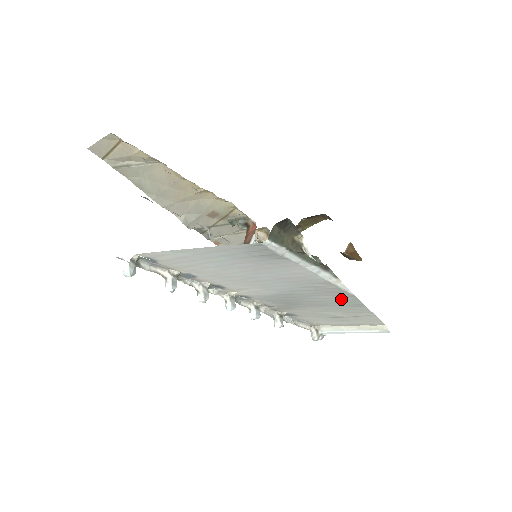
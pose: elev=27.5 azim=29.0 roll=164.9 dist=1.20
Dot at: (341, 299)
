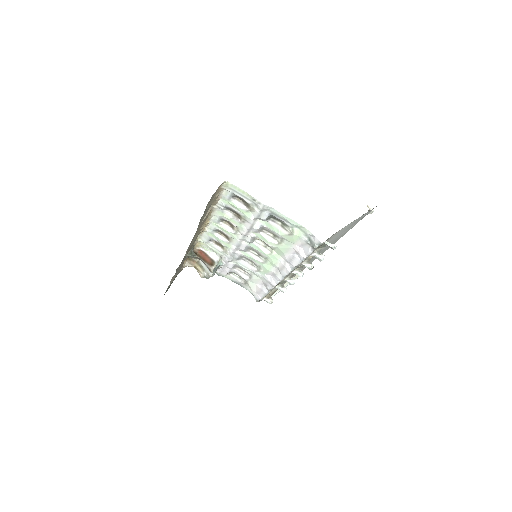
Dot at: (326, 249)
